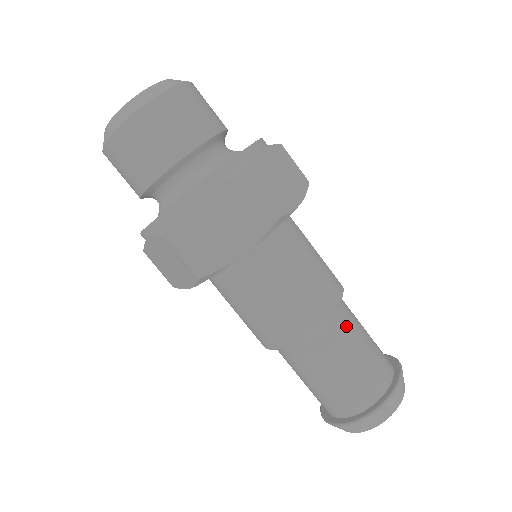
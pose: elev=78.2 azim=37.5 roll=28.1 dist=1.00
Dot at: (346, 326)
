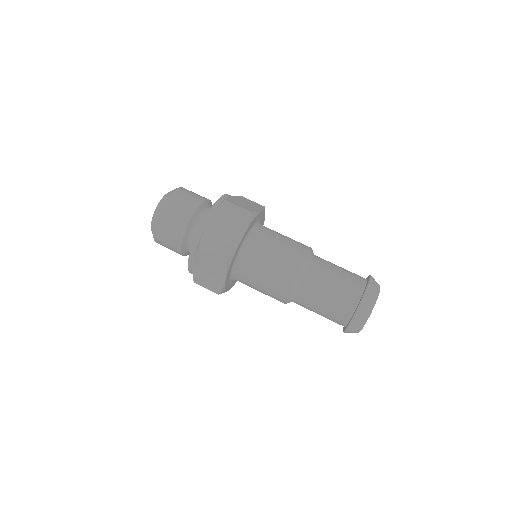
Dot at: (322, 262)
